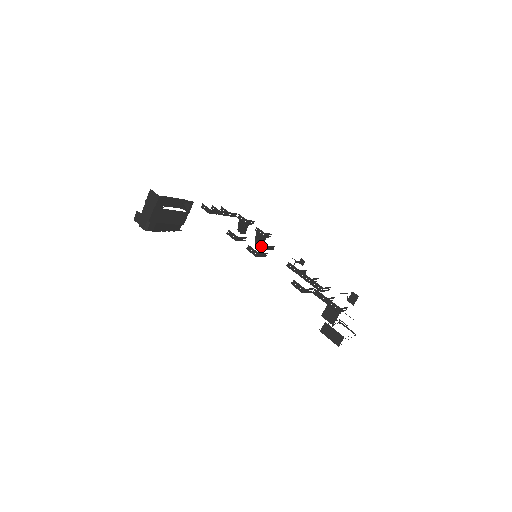
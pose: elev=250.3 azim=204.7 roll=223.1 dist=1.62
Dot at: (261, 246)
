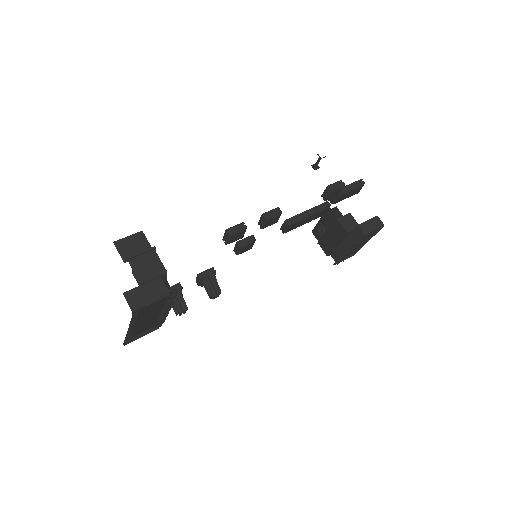
Dot at: (249, 241)
